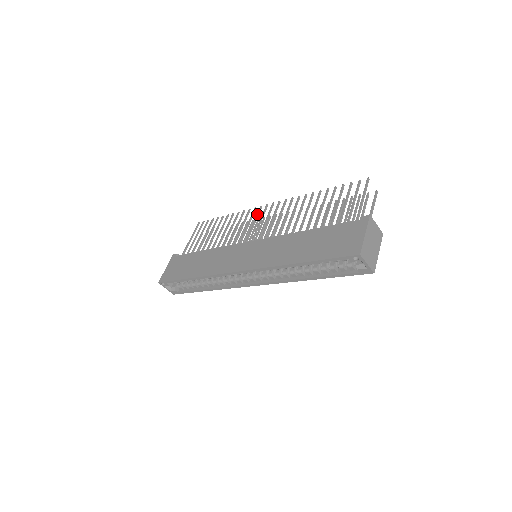
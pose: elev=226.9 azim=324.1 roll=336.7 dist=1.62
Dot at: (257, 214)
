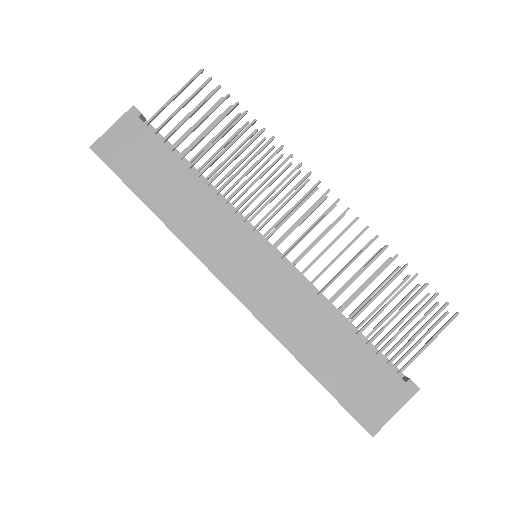
Dot at: (297, 186)
